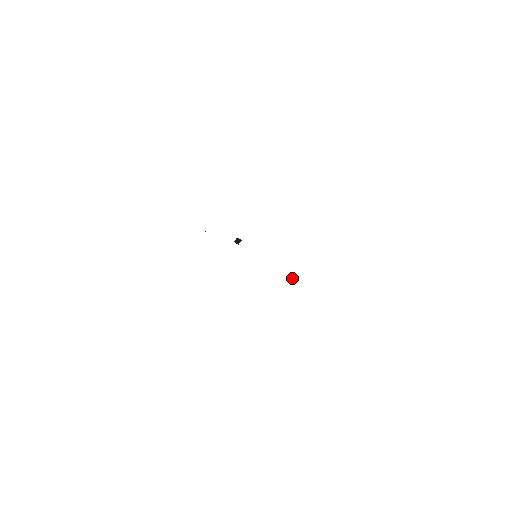
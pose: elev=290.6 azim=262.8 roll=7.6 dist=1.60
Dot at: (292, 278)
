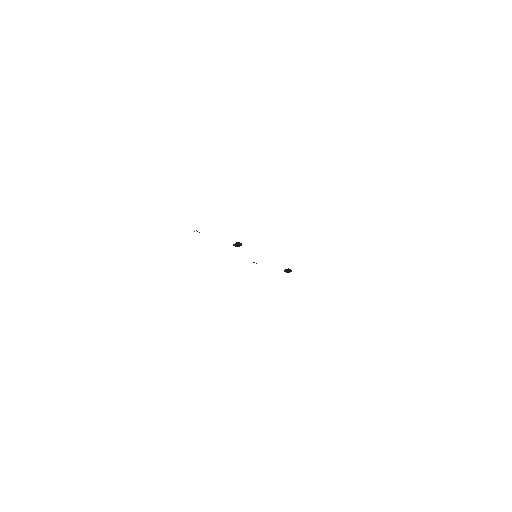
Dot at: occluded
